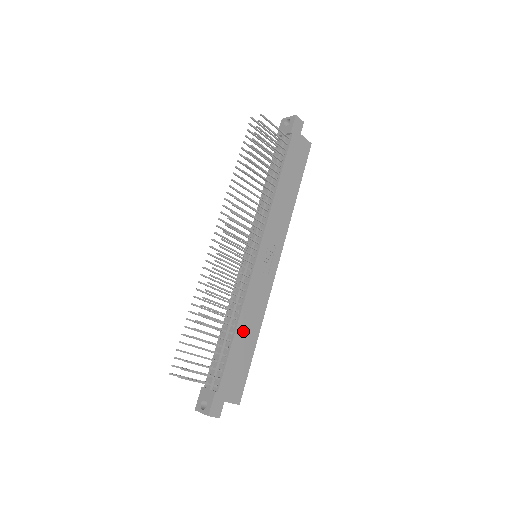
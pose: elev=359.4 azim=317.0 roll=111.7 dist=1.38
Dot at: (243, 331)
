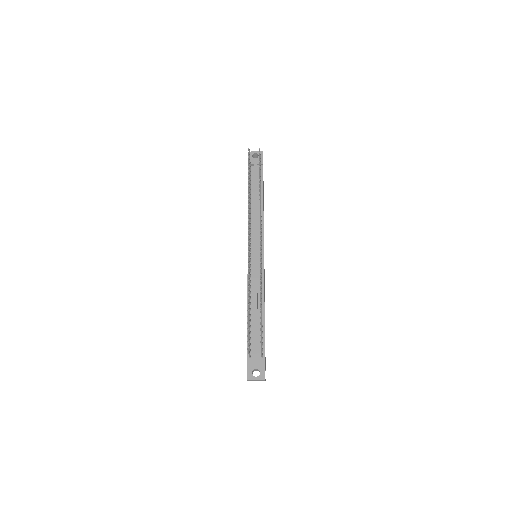
Dot at: occluded
